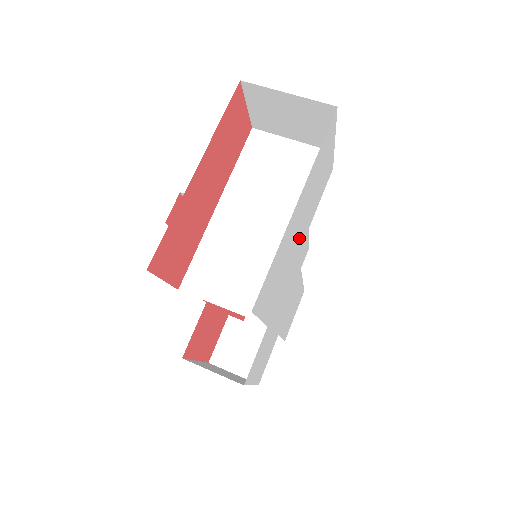
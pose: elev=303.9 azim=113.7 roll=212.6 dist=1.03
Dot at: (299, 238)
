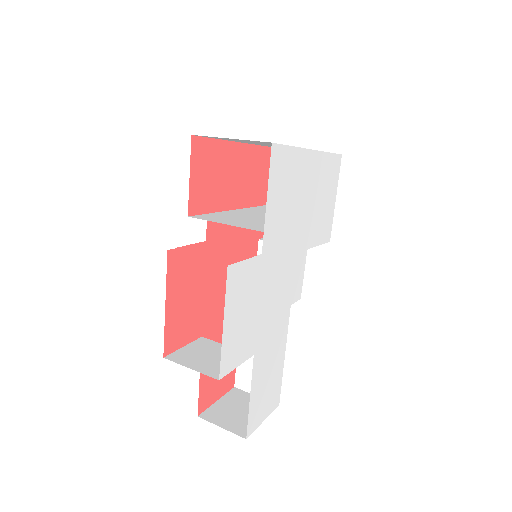
Dot at: (302, 223)
